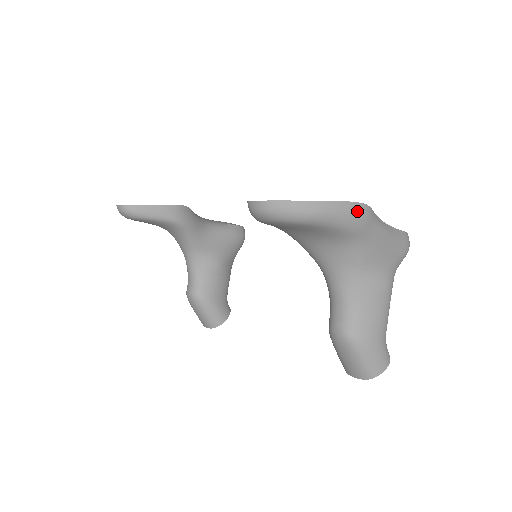
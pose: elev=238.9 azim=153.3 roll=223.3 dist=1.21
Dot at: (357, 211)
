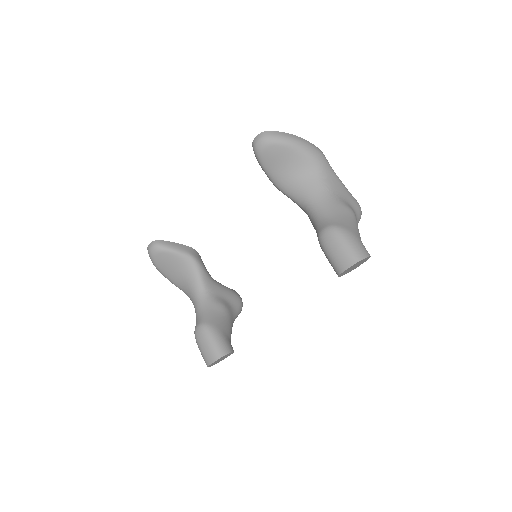
Dot at: (317, 149)
